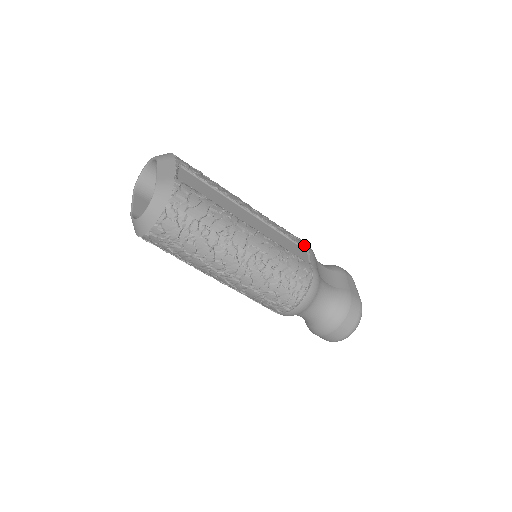
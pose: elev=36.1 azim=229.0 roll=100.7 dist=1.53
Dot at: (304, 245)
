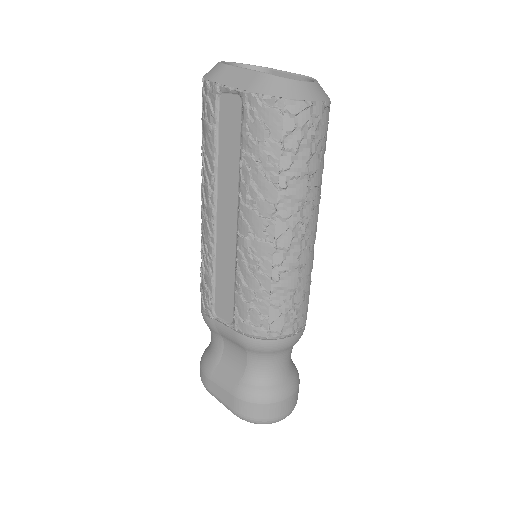
Dot at: occluded
